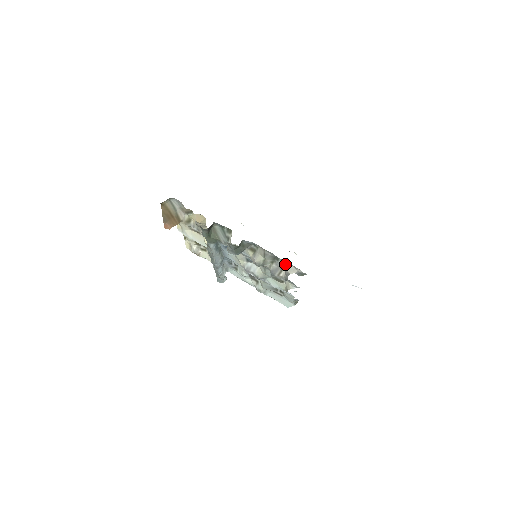
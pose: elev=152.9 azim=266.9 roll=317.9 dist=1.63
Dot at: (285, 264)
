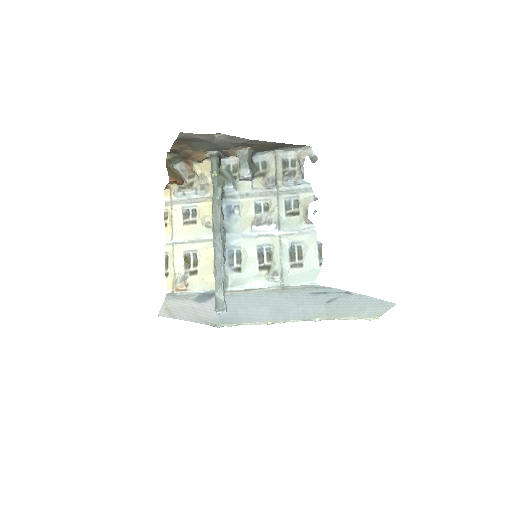
Dot at: (296, 163)
